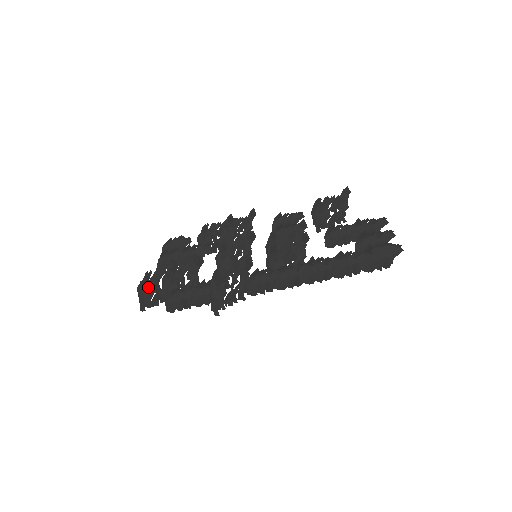
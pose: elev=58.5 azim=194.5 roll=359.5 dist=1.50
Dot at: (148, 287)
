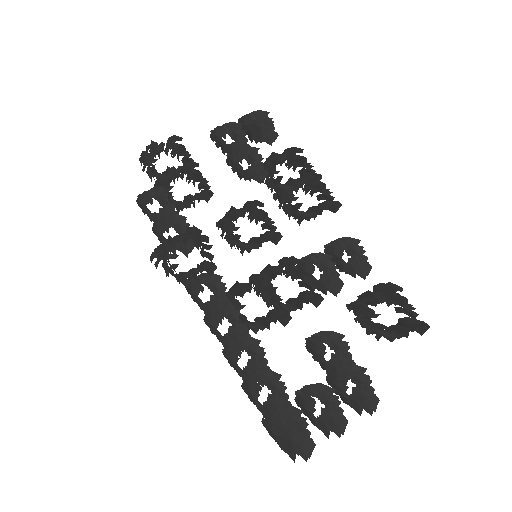
Dot at: occluded
